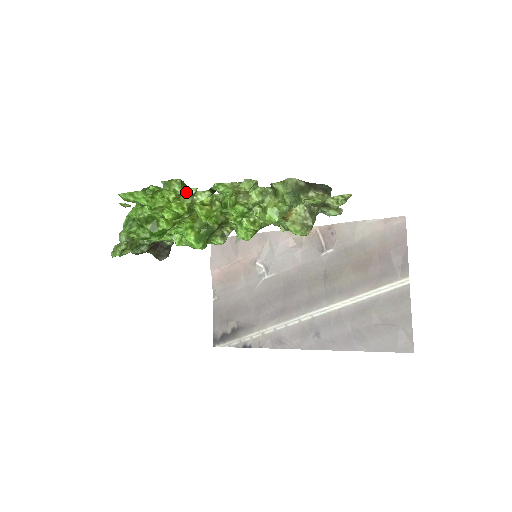
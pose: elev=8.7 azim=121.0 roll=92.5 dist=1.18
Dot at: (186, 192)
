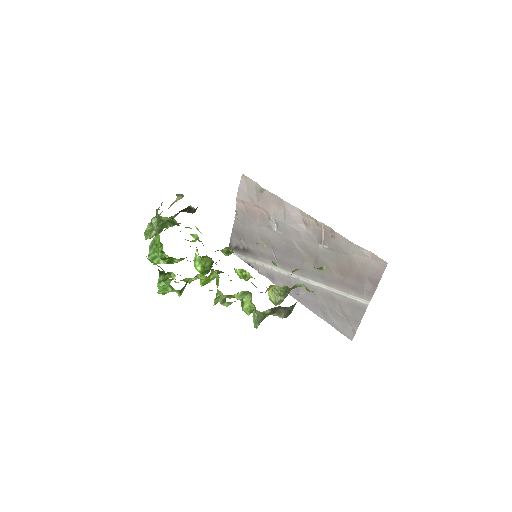
Dot at: (188, 278)
